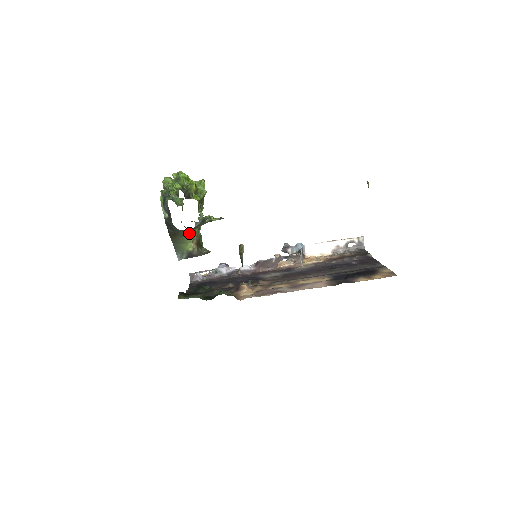
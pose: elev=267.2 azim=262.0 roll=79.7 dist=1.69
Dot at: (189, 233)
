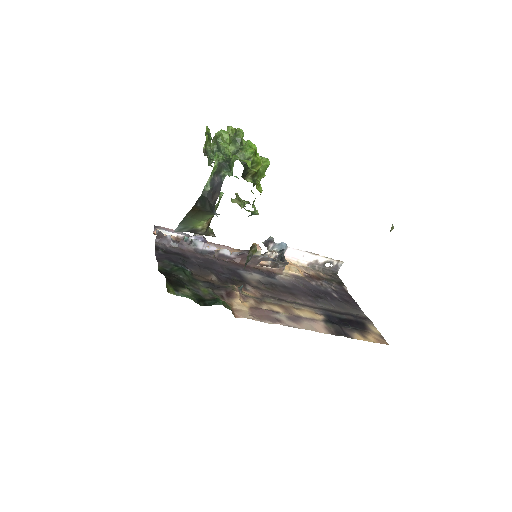
Dot at: occluded
